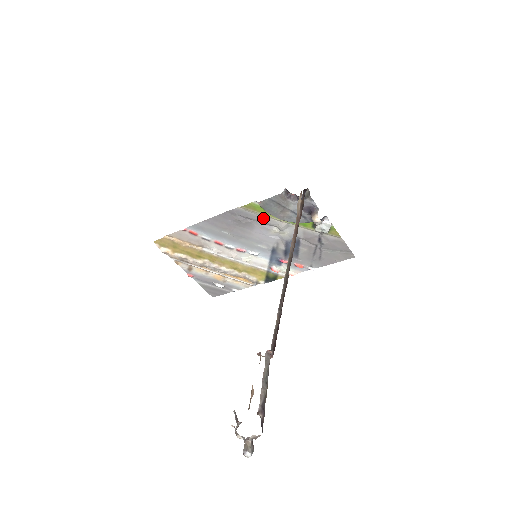
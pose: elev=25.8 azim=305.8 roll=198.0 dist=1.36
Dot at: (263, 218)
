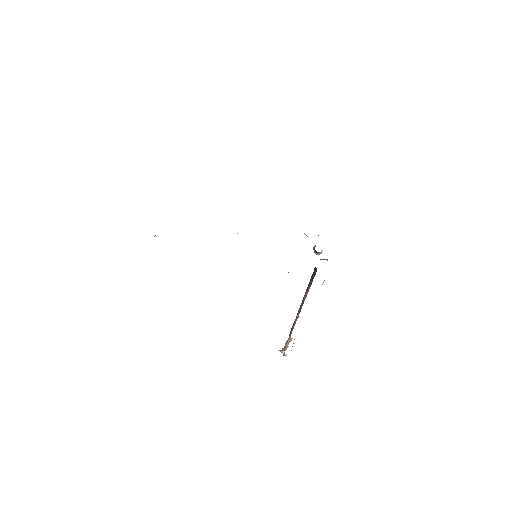
Dot at: occluded
